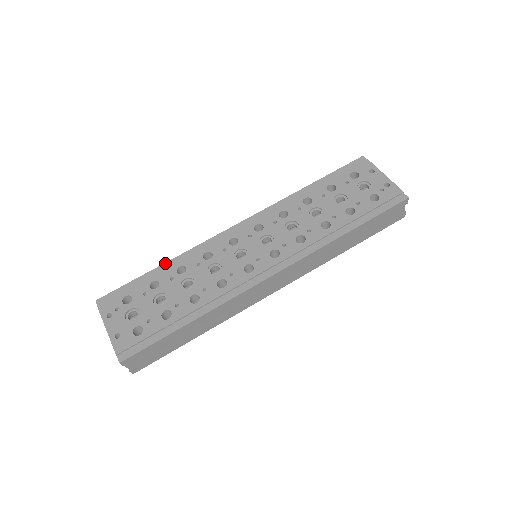
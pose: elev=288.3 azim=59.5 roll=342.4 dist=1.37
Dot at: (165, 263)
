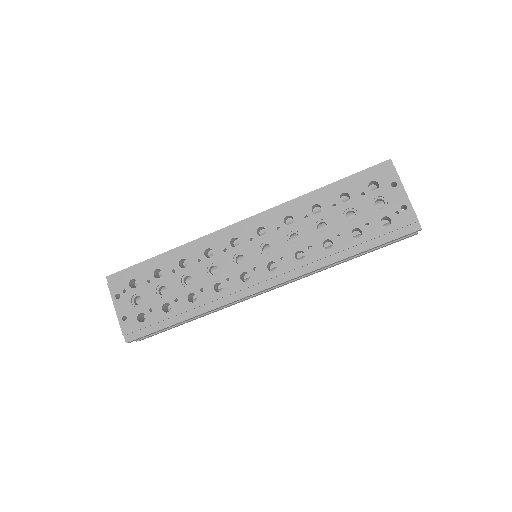
Dot at: (169, 251)
